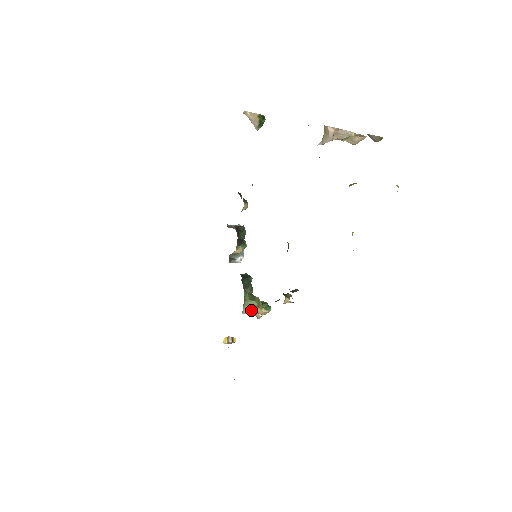
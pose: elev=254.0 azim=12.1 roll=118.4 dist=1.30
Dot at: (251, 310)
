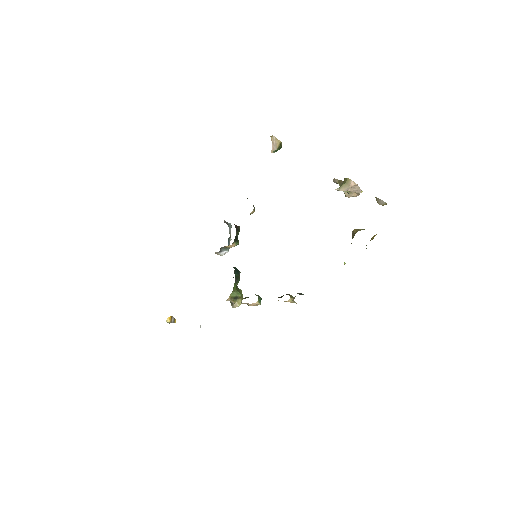
Dot at: (234, 299)
